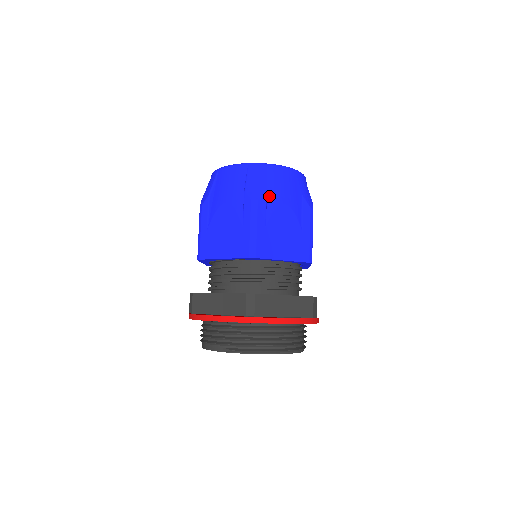
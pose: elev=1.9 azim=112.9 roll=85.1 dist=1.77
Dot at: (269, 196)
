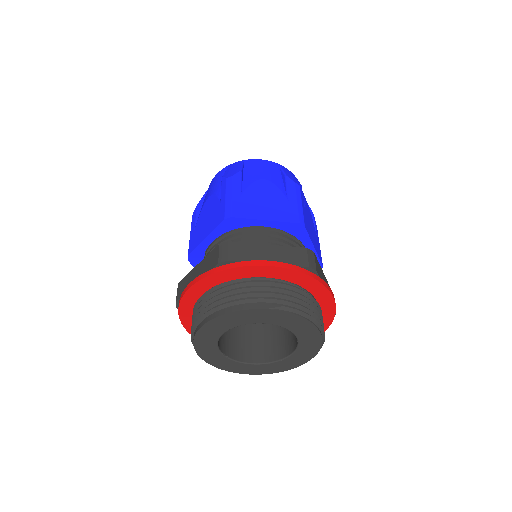
Dot at: occluded
